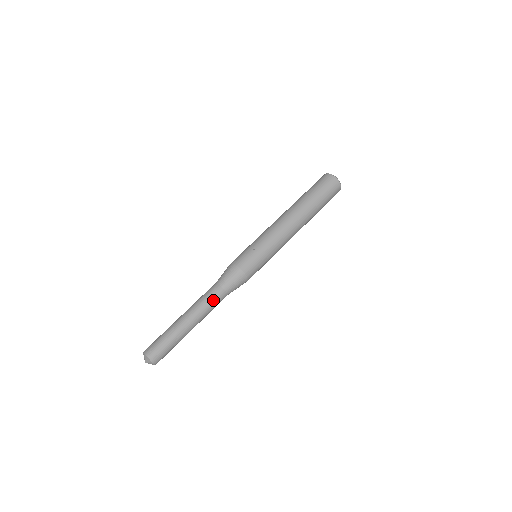
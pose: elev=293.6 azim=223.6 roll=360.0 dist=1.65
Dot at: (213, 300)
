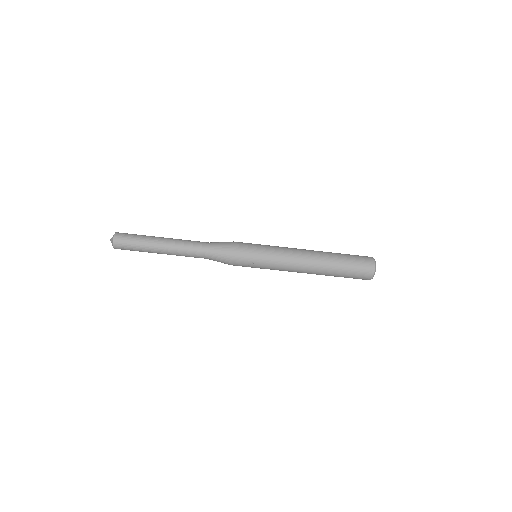
Dot at: occluded
